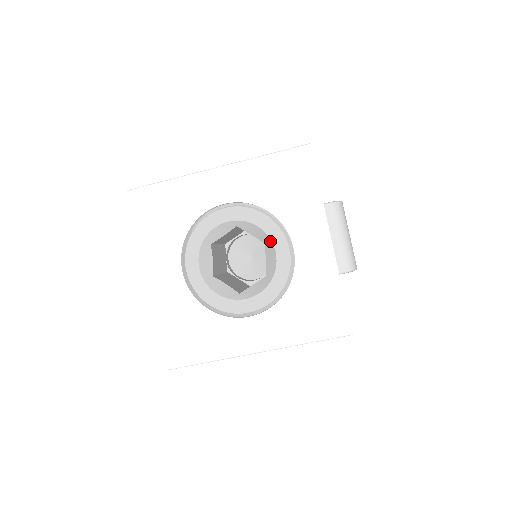
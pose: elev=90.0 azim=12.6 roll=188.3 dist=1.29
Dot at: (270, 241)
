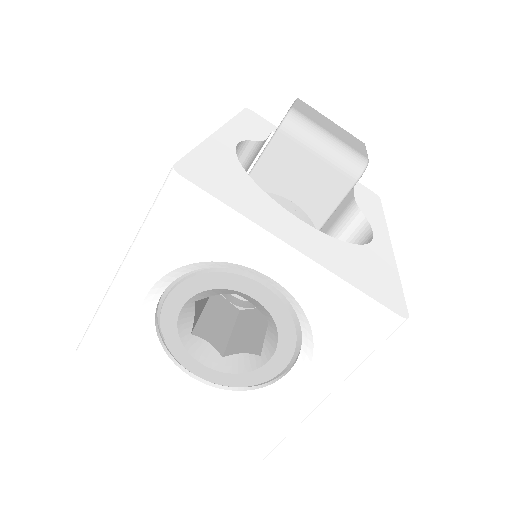
Dot at: (238, 292)
